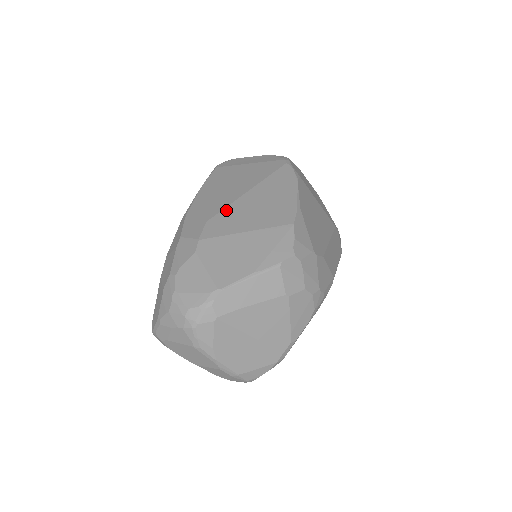
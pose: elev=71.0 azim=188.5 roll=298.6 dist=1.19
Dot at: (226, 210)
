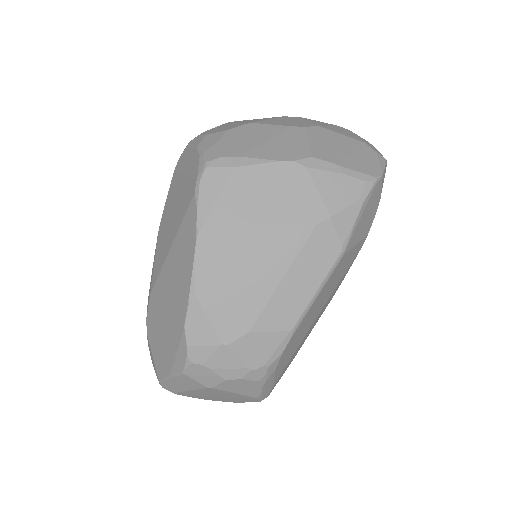
Dot at: (158, 280)
